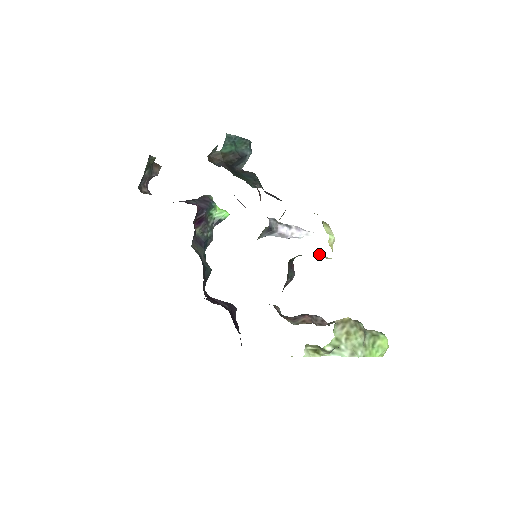
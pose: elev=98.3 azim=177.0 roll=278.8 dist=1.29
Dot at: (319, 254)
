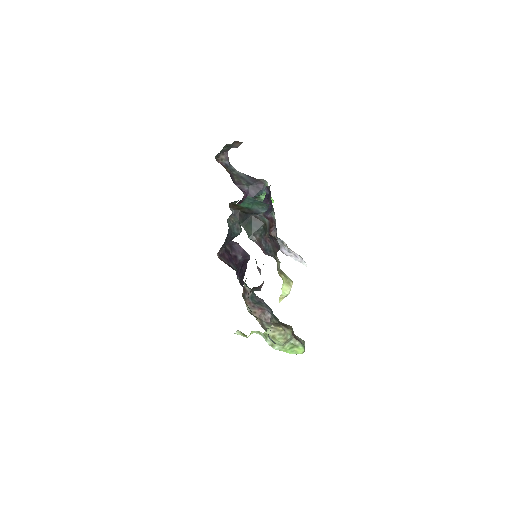
Dot at: occluded
